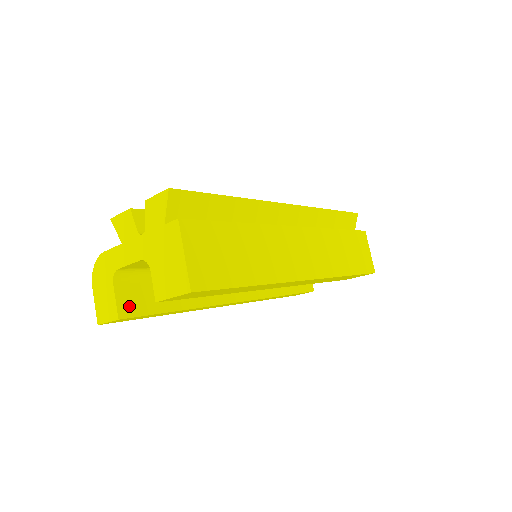
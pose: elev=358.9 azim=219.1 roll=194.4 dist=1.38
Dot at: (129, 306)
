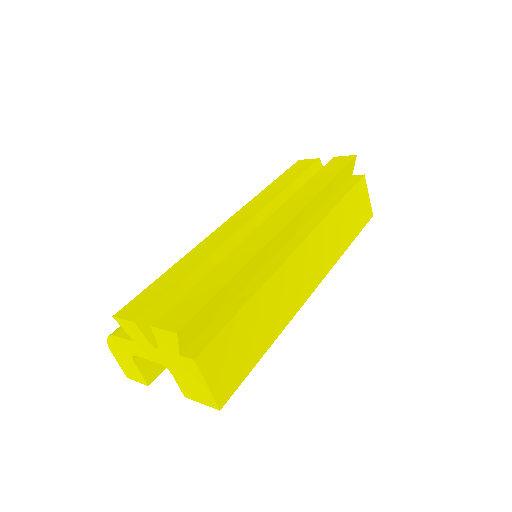
Dot at: (153, 369)
